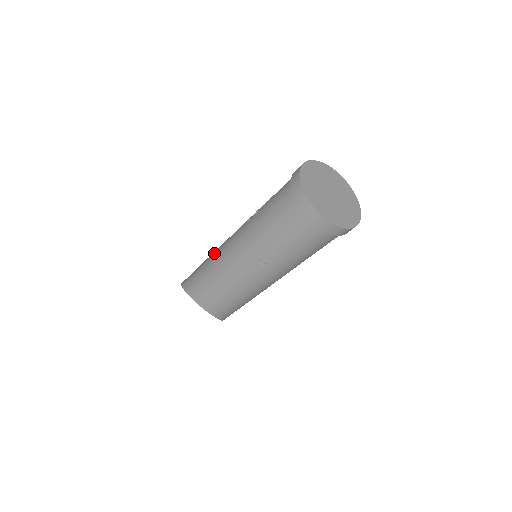
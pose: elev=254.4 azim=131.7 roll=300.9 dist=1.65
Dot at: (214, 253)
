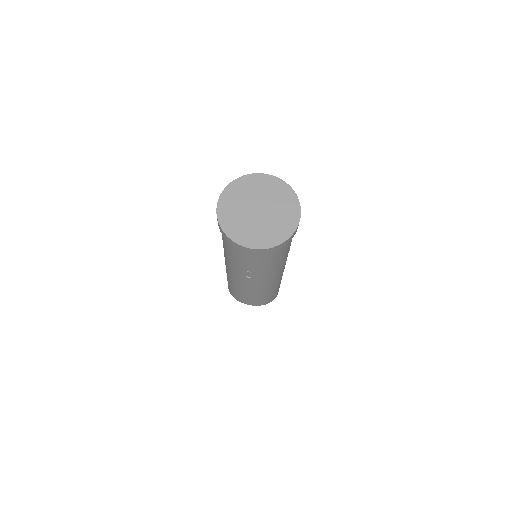
Dot at: occluded
